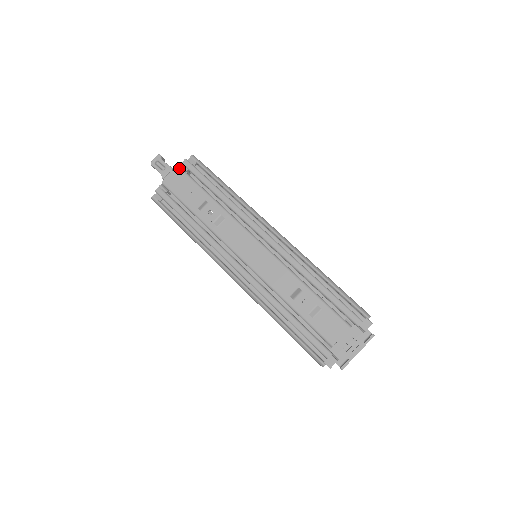
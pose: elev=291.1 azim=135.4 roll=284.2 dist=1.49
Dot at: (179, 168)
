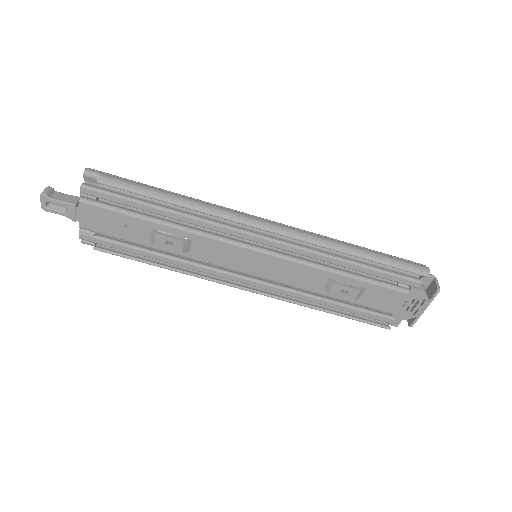
Dot at: (84, 203)
